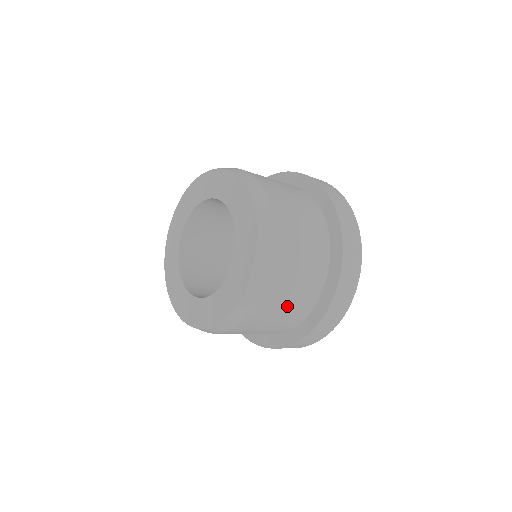
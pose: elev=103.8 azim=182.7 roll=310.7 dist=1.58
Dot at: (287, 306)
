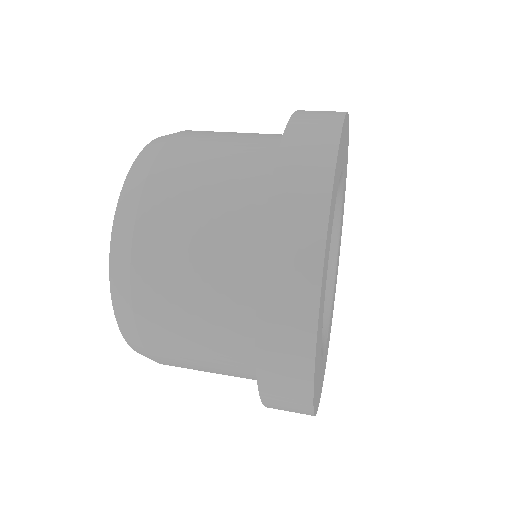
Dot at: (215, 372)
